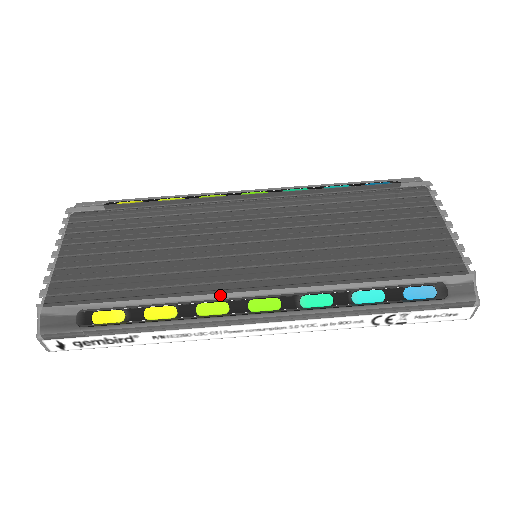
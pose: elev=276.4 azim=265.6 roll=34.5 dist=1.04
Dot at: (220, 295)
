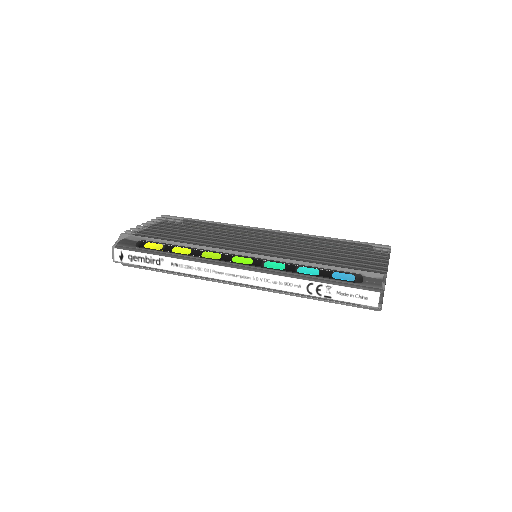
Dot at: (219, 249)
